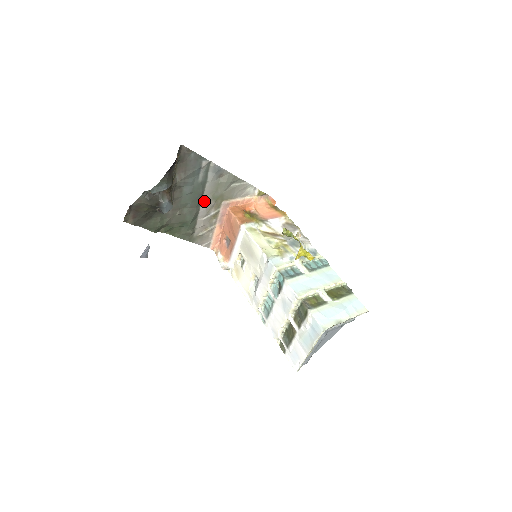
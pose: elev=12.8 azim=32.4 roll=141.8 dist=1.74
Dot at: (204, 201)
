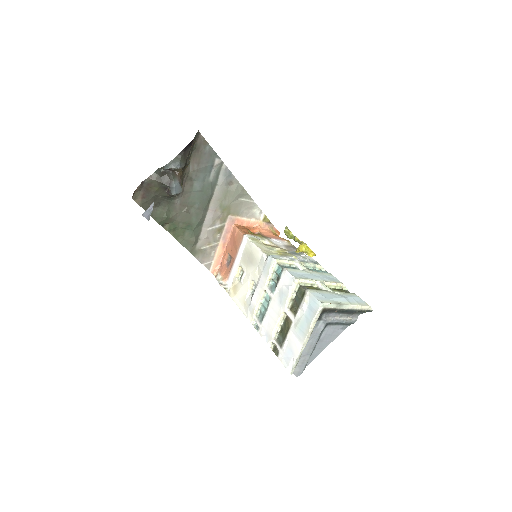
Dot at: (211, 207)
